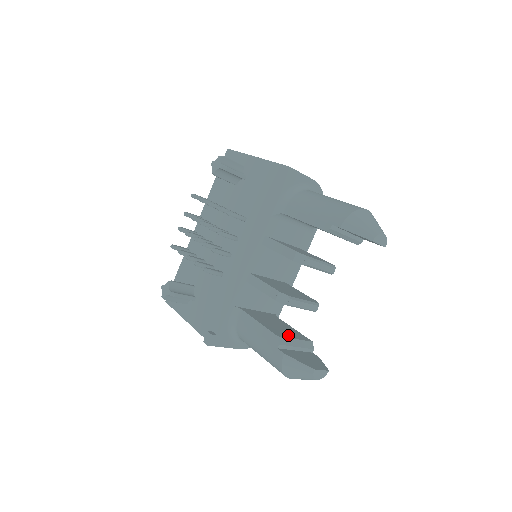
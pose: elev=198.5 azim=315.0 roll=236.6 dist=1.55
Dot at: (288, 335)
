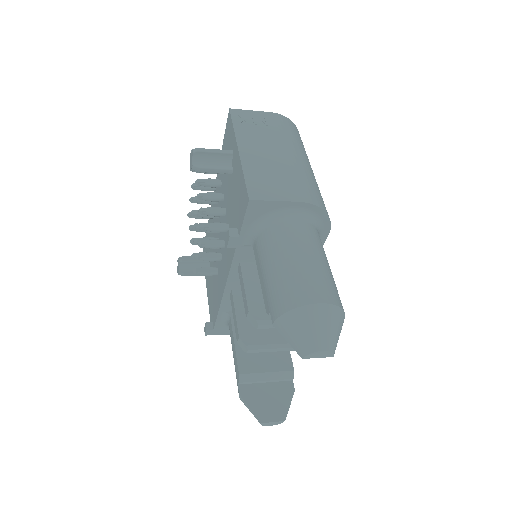
Dot at: (260, 366)
